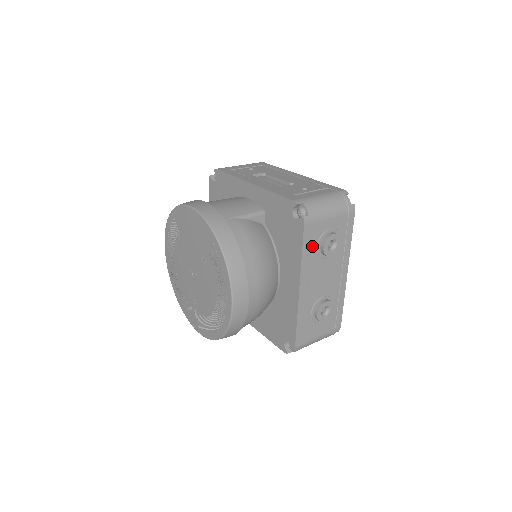
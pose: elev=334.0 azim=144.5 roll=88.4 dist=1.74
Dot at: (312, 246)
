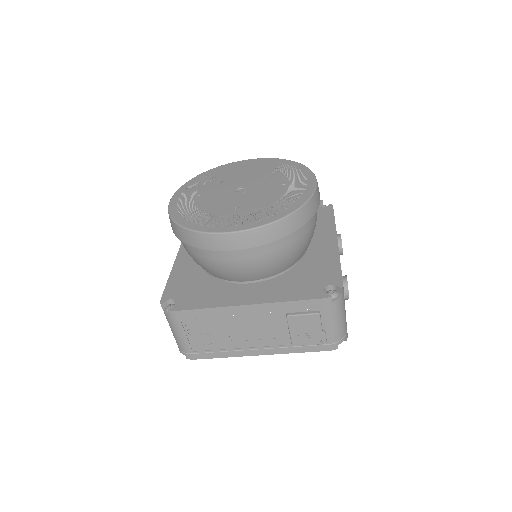
Dot at: occluded
